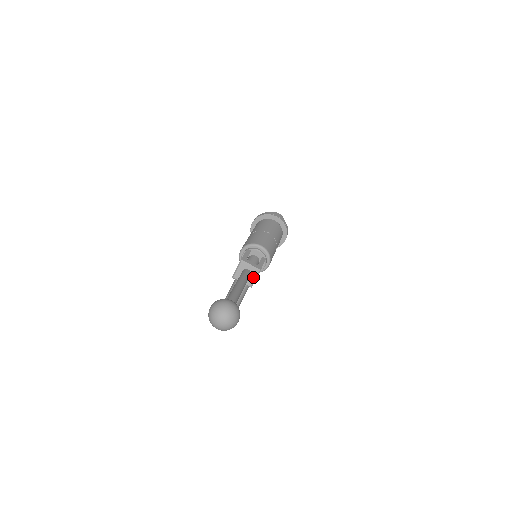
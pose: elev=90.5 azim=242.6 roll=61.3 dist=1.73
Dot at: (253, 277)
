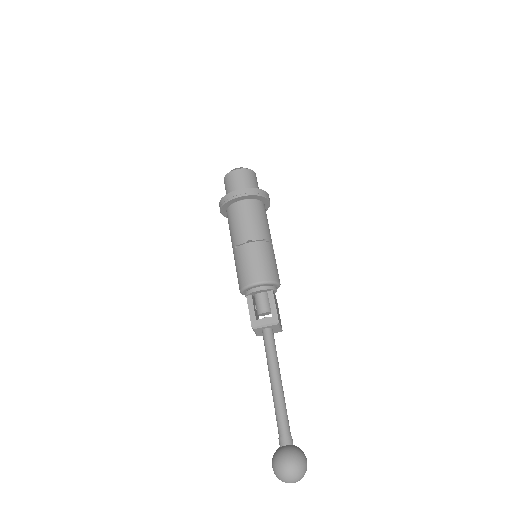
Dot at: (277, 328)
